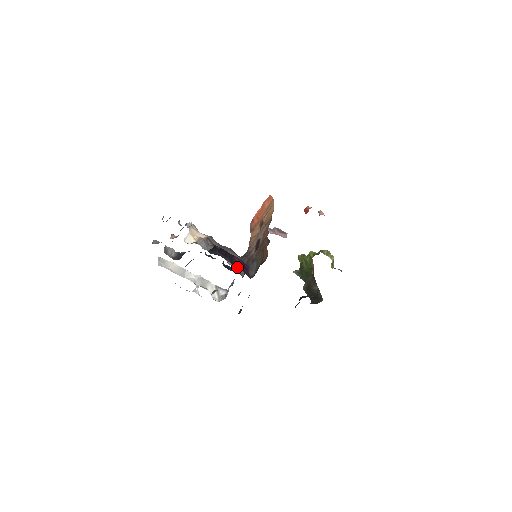
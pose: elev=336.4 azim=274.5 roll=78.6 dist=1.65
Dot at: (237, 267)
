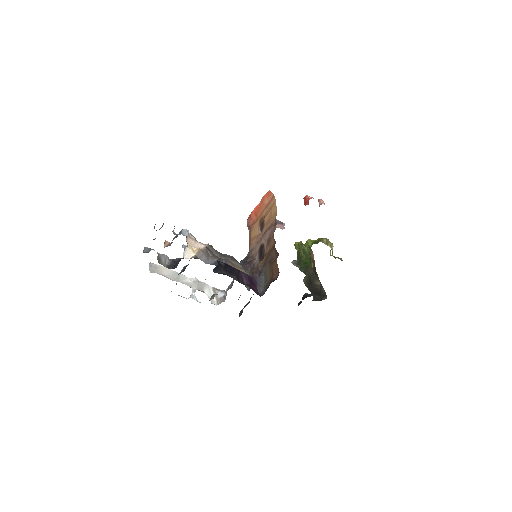
Dot at: (244, 284)
